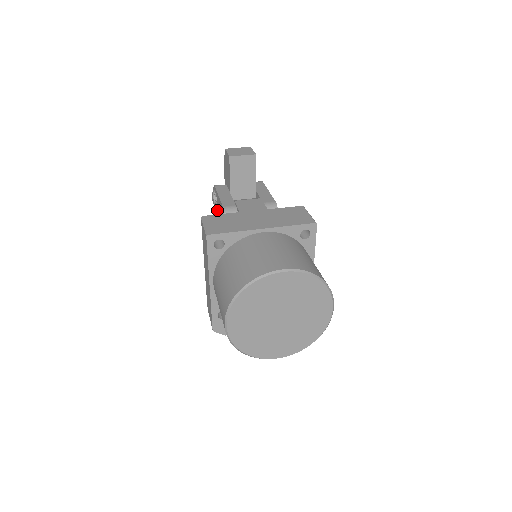
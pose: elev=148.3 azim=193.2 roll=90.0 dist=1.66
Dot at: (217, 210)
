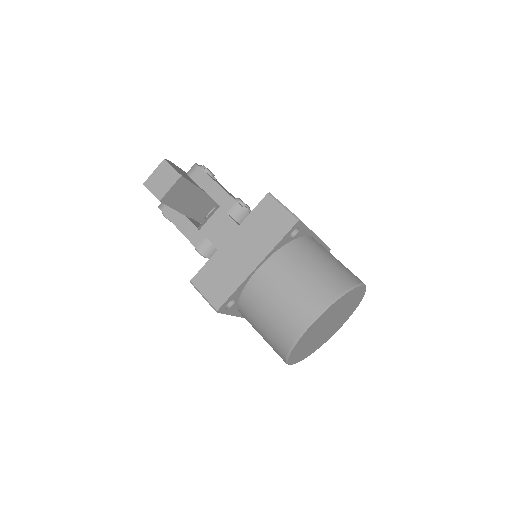
Dot at: occluded
